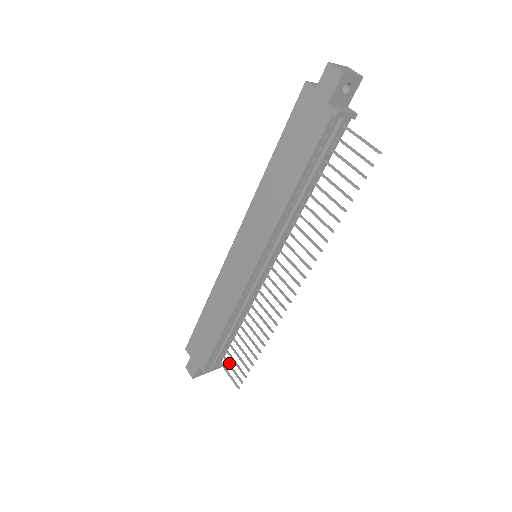
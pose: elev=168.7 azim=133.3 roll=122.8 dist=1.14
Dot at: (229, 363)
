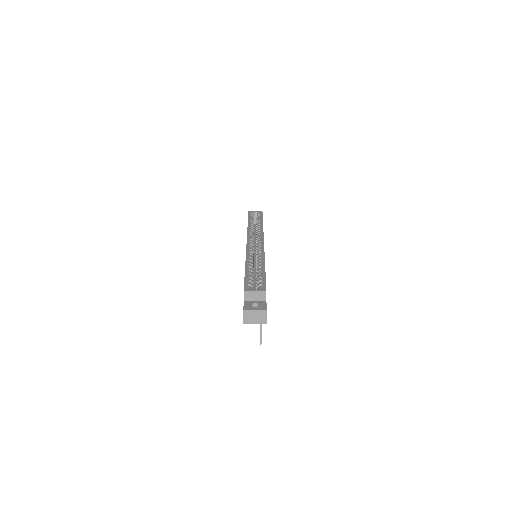
Dot at: occluded
